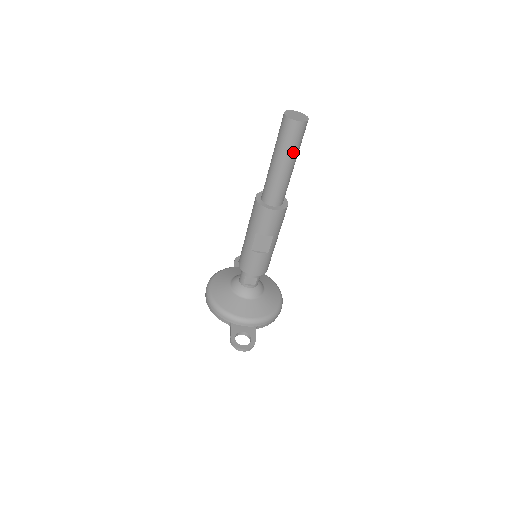
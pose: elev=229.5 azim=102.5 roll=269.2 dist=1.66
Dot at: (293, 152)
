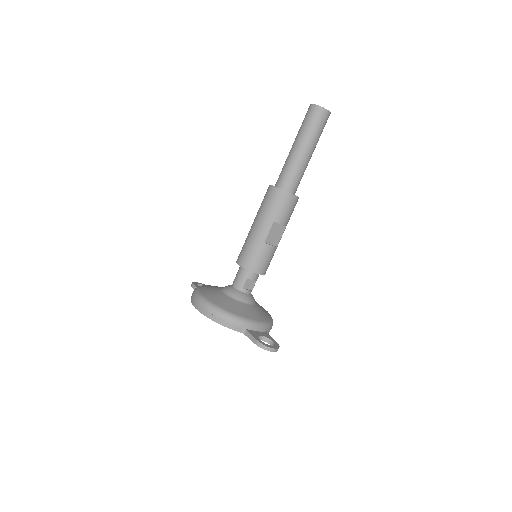
Dot at: (318, 140)
